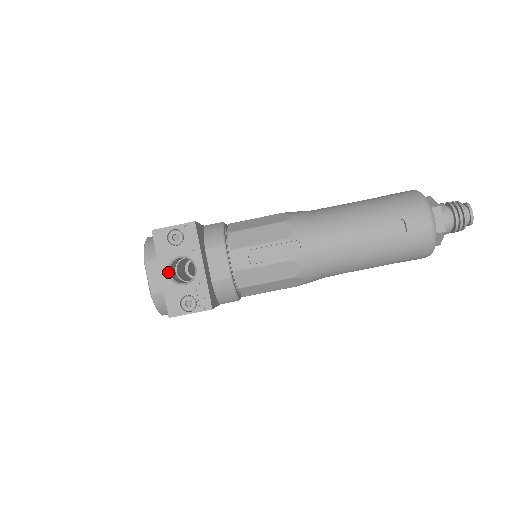
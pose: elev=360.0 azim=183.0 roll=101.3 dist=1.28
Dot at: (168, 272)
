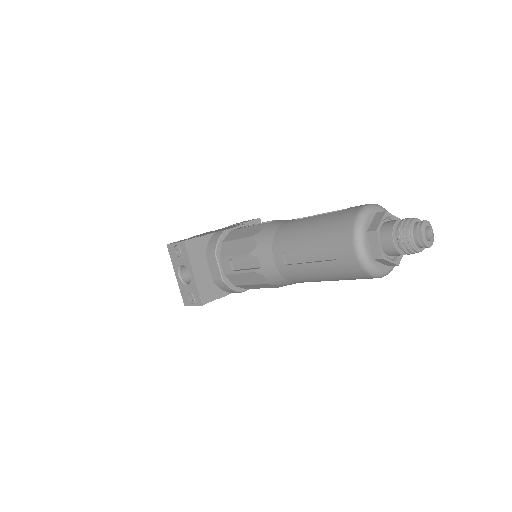
Dot at: (179, 275)
